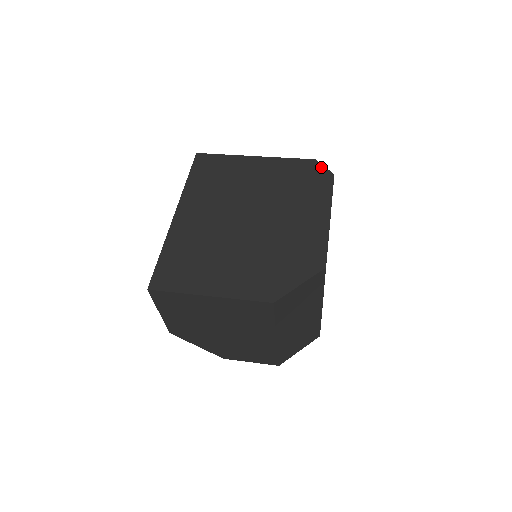
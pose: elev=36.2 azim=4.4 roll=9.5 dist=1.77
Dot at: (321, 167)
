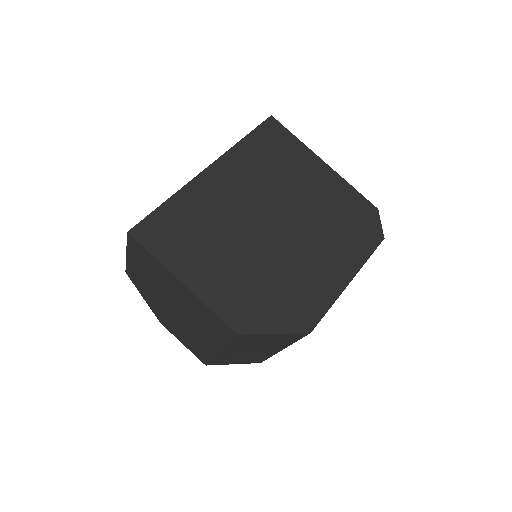
Dot at: (378, 221)
